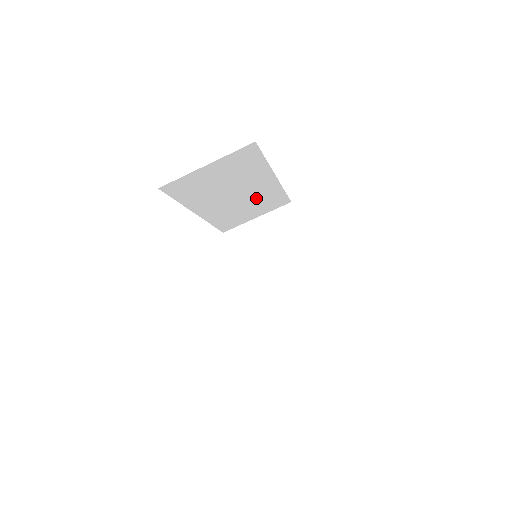
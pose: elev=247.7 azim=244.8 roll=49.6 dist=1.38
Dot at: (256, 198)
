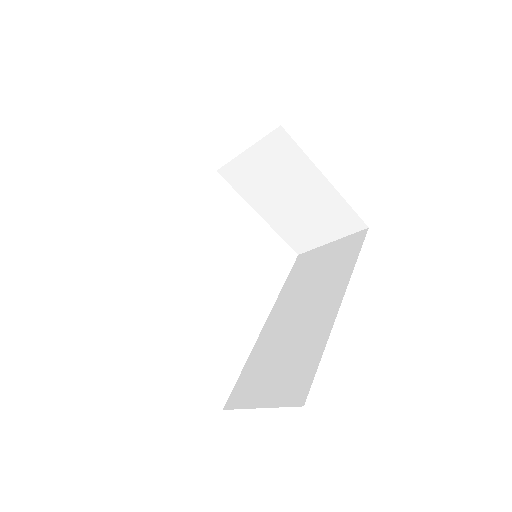
Dot at: occluded
